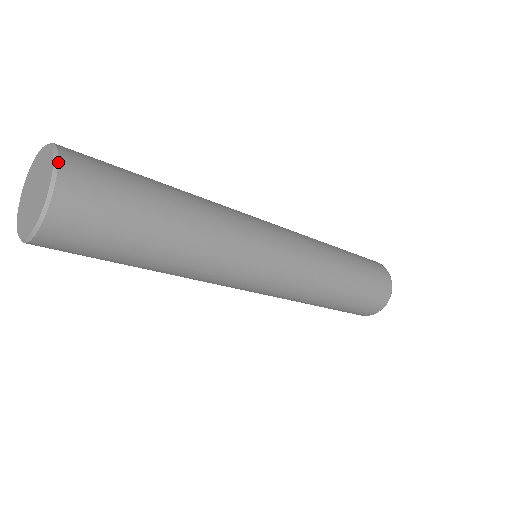
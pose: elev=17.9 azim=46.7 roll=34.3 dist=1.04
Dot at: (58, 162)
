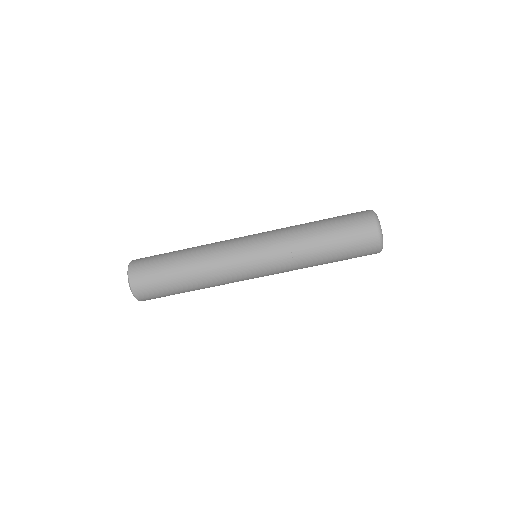
Dot at: (131, 261)
